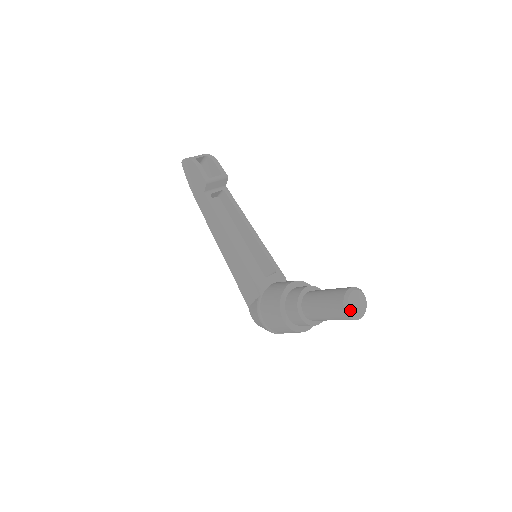
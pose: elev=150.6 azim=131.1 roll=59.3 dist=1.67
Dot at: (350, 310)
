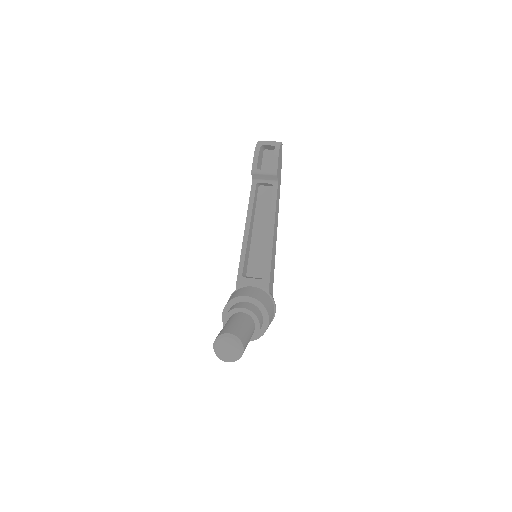
Dot at: (216, 349)
